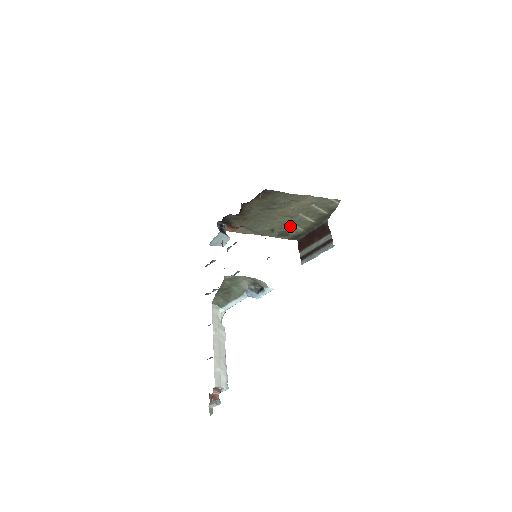
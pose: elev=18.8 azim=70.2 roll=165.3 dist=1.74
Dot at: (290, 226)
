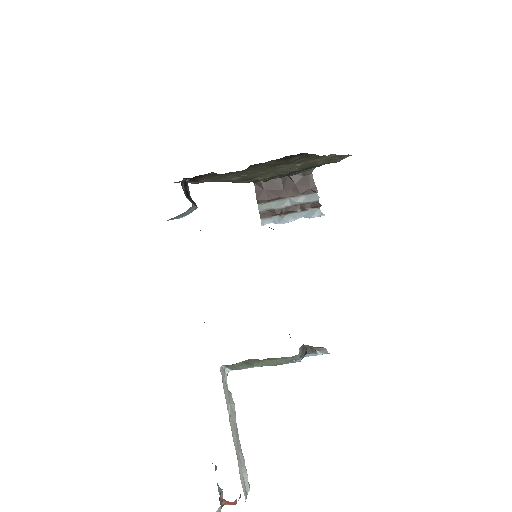
Dot at: (266, 174)
